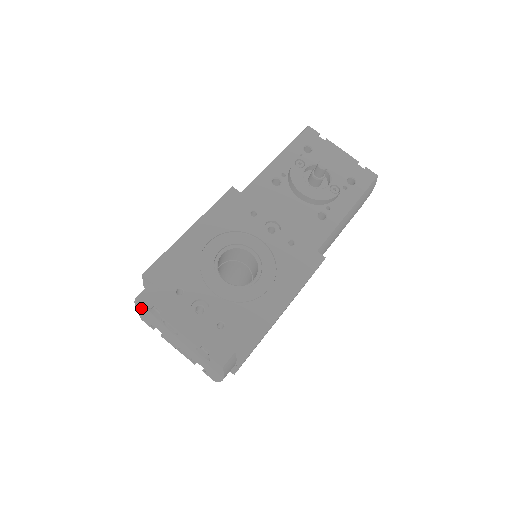
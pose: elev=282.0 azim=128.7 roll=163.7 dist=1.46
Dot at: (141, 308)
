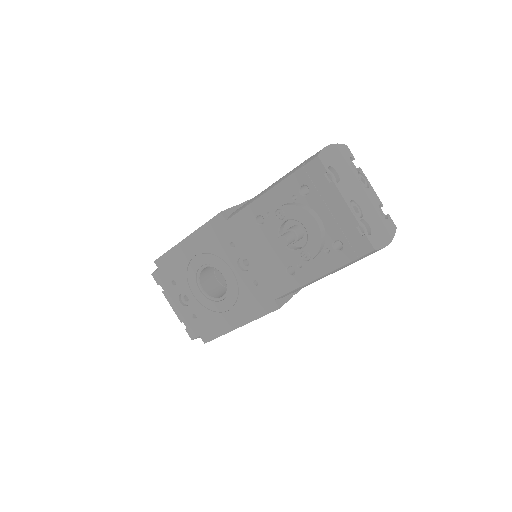
Dot at: occluded
